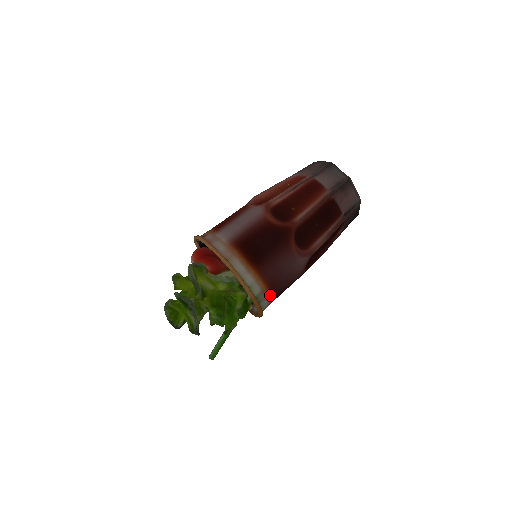
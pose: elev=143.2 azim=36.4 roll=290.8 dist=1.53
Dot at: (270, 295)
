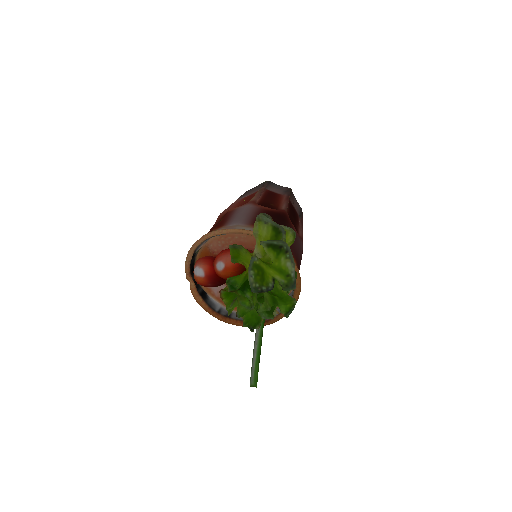
Dot at: occluded
